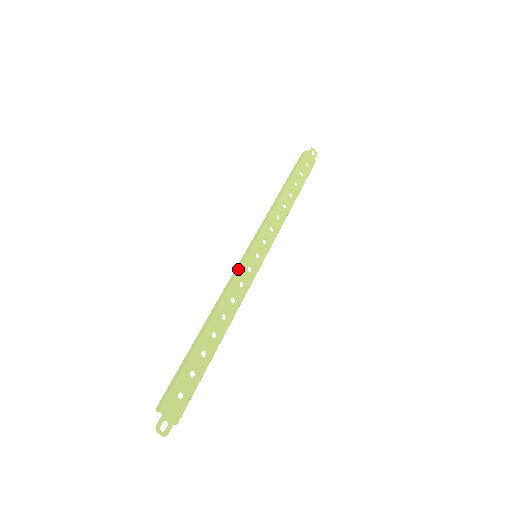
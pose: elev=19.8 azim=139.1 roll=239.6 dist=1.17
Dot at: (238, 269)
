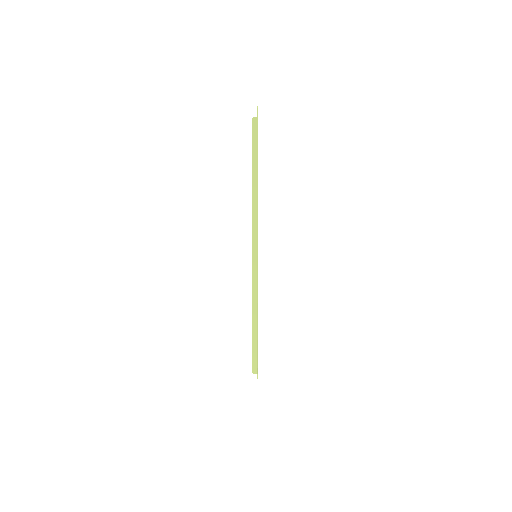
Dot at: (256, 278)
